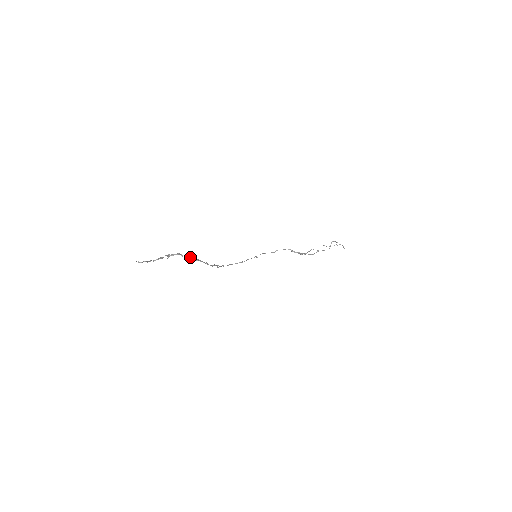
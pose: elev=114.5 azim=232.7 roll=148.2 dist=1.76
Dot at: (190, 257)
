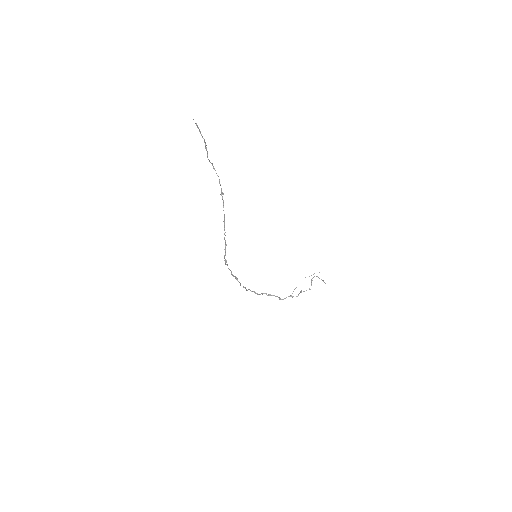
Dot at: (219, 180)
